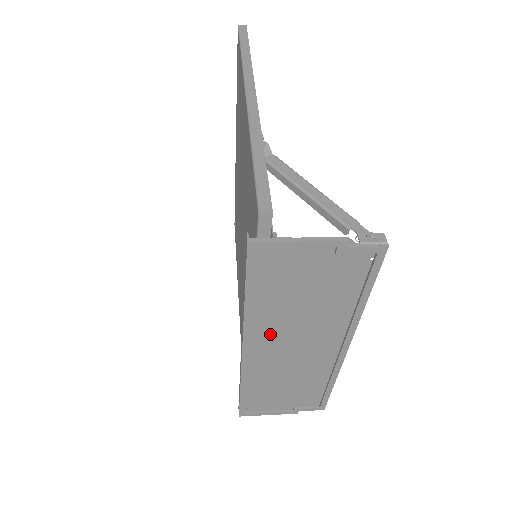
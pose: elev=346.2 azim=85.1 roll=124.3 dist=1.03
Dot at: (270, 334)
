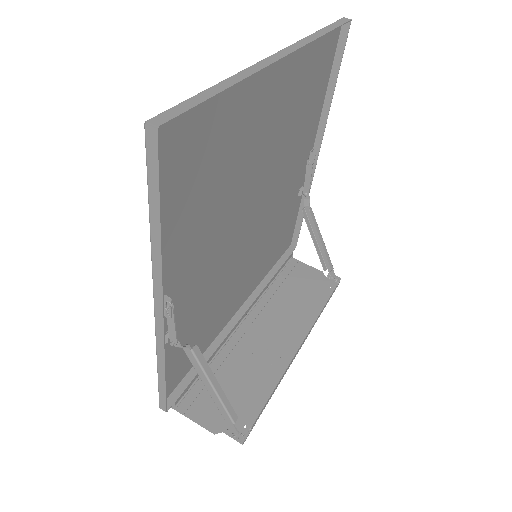
Dot at: (237, 336)
